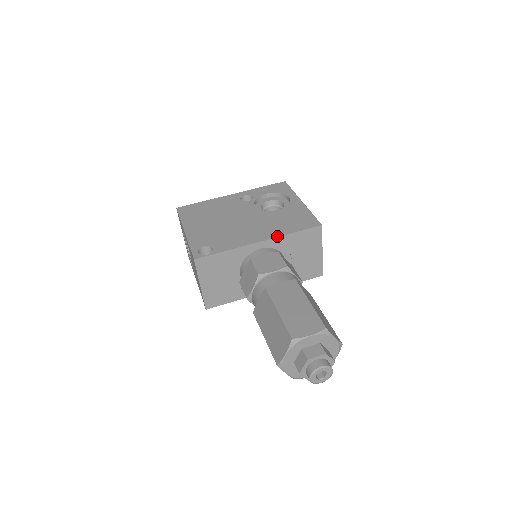
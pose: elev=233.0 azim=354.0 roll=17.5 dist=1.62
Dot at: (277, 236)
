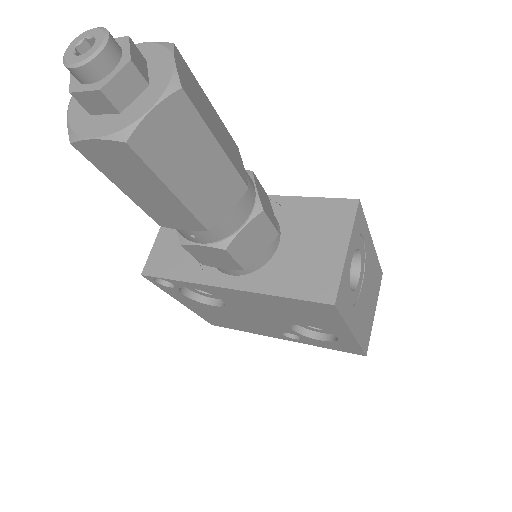
Dot at: (285, 196)
